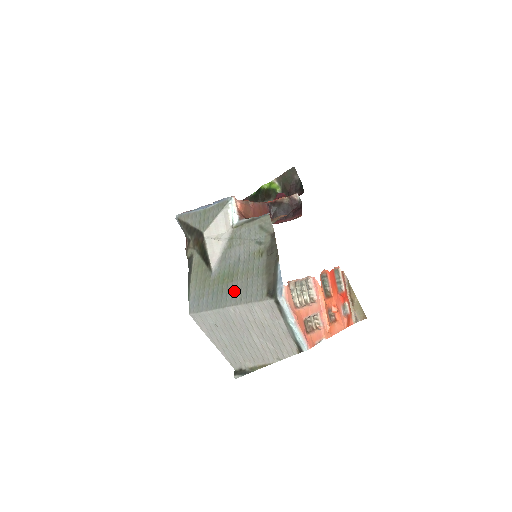
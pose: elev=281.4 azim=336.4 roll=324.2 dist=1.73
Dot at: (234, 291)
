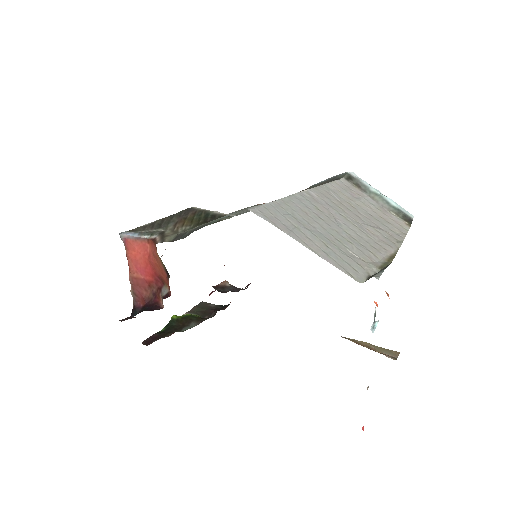
Dot at: occluded
